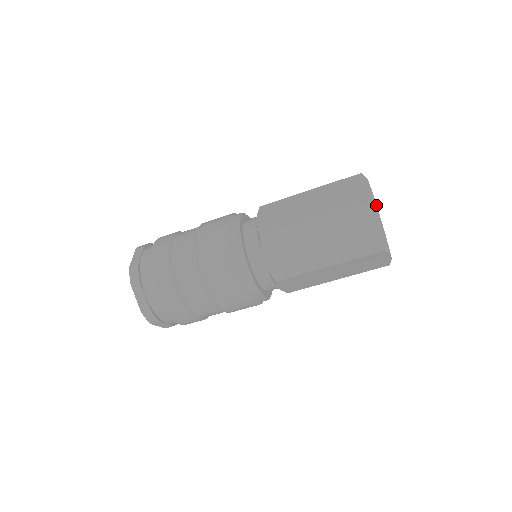
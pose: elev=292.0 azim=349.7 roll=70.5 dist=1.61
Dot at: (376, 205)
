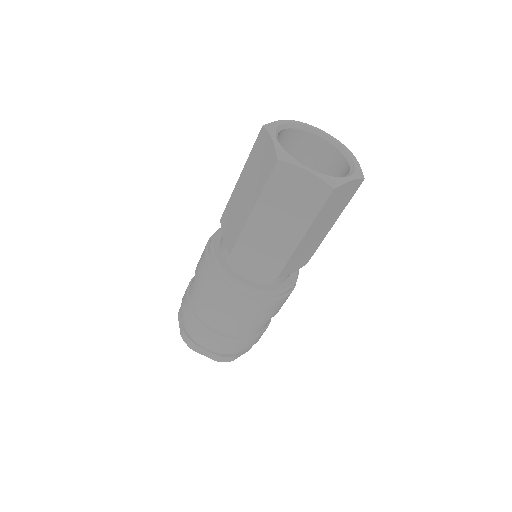
Dot at: (269, 127)
